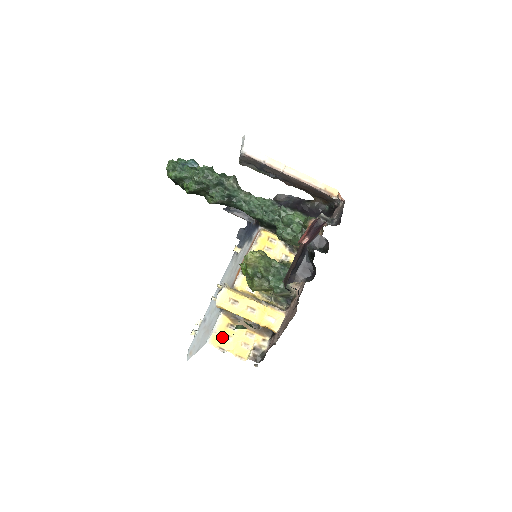
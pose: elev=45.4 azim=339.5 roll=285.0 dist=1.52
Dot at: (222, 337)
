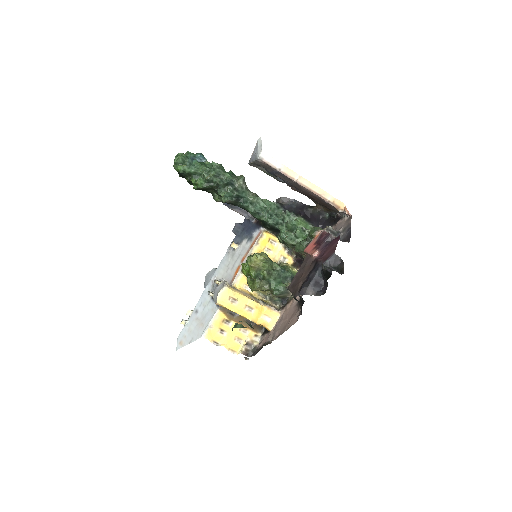
Dot at: (217, 332)
